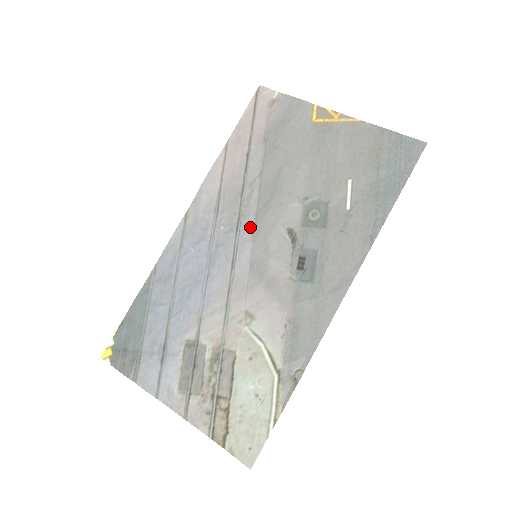
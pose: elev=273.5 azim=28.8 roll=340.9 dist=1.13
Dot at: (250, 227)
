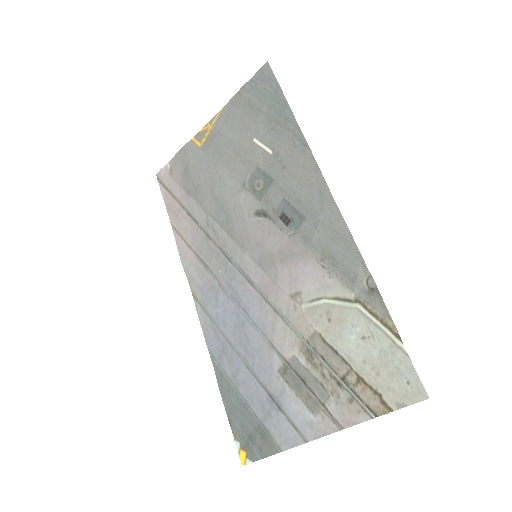
Dot at: (234, 247)
